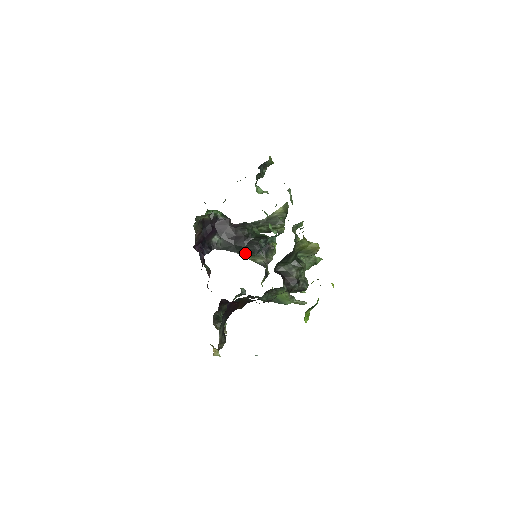
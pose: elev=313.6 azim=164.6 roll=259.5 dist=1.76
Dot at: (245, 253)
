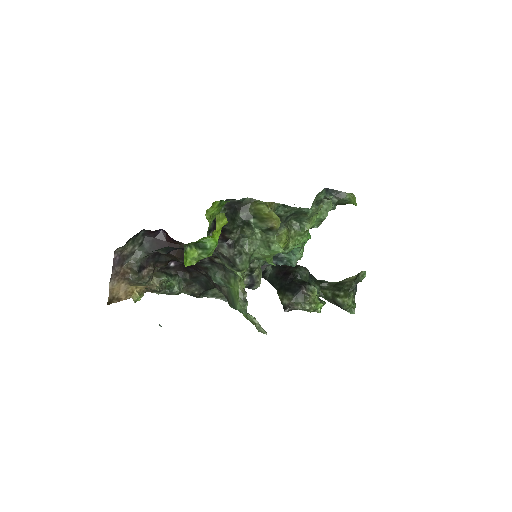
Dot at: (281, 291)
